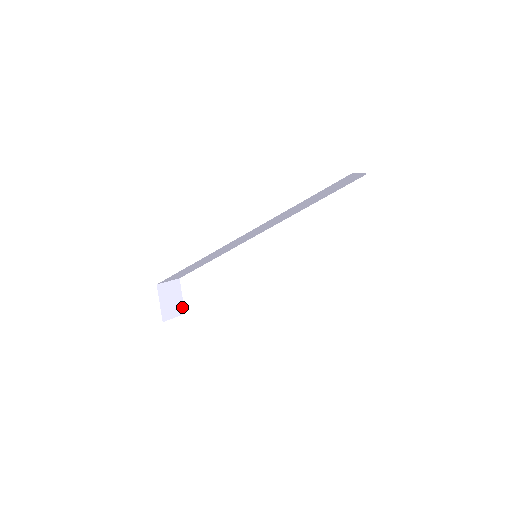
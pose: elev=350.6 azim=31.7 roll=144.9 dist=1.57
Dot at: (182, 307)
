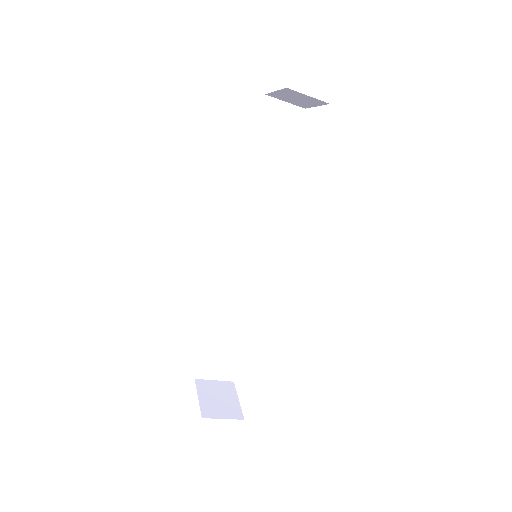
Dot at: (239, 411)
